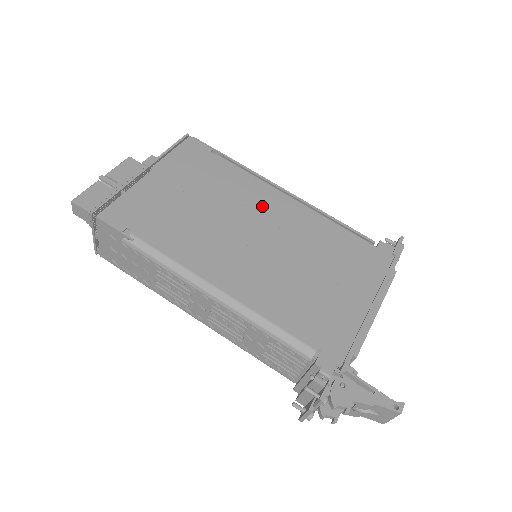
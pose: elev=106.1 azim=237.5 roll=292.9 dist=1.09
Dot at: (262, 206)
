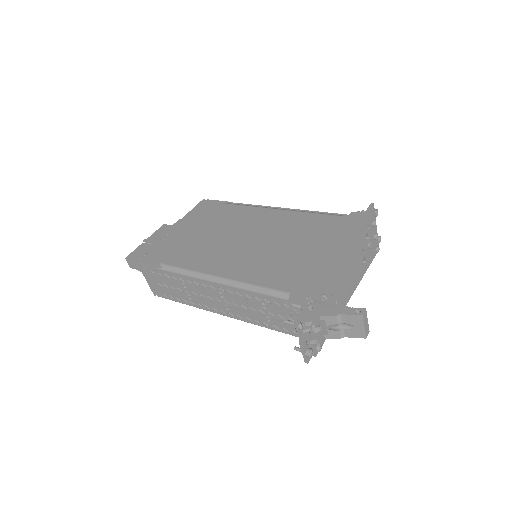
Dot at: (254, 221)
